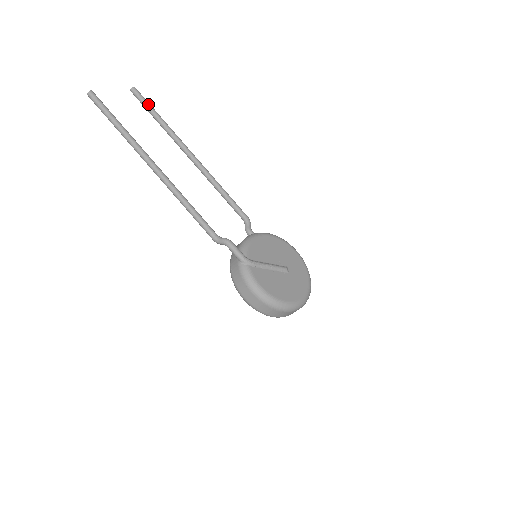
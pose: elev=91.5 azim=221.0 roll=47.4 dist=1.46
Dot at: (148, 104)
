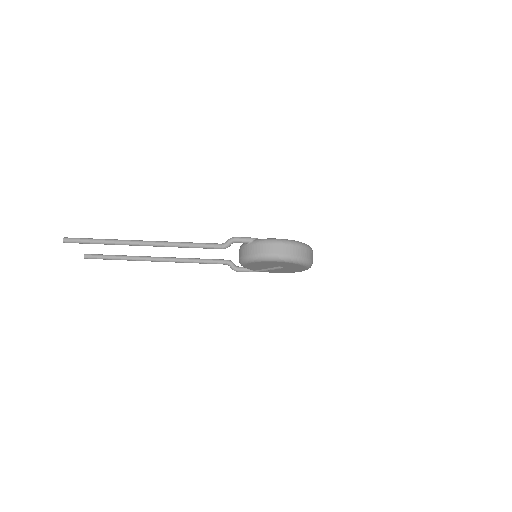
Dot at: (103, 255)
